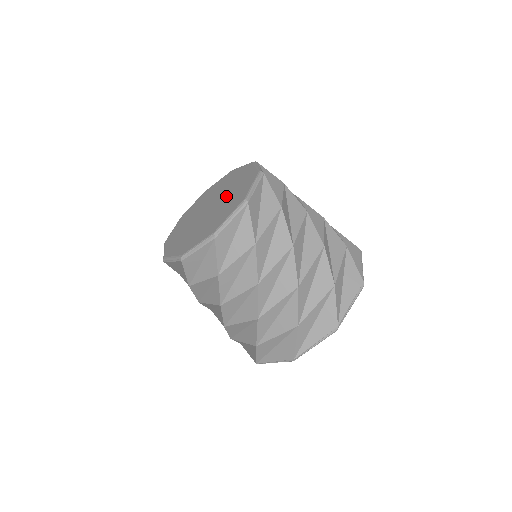
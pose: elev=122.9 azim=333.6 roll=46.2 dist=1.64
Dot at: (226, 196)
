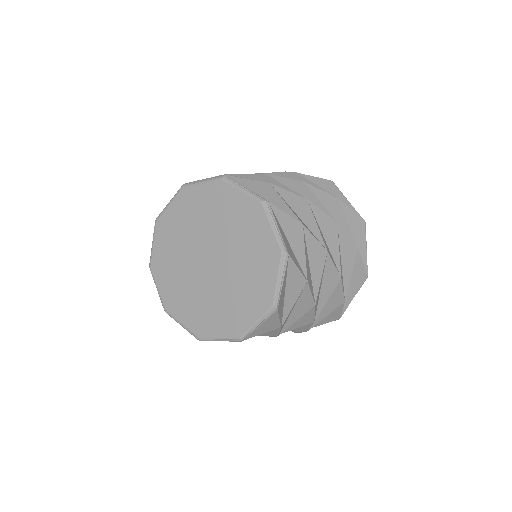
Dot at: (235, 260)
